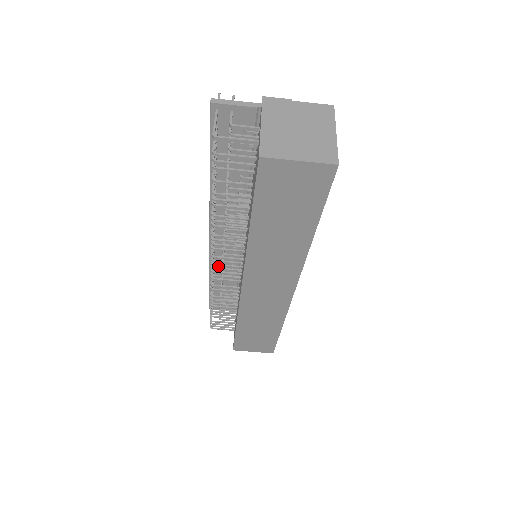
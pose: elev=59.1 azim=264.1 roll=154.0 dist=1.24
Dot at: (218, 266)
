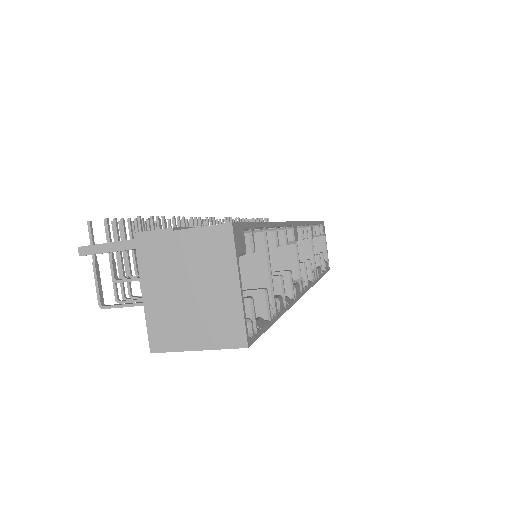
Dot at: occluded
